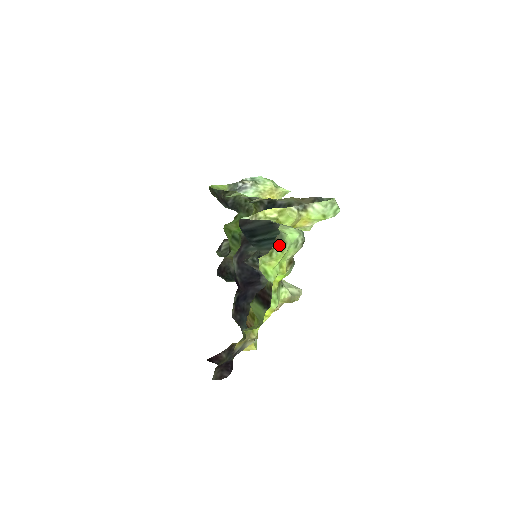
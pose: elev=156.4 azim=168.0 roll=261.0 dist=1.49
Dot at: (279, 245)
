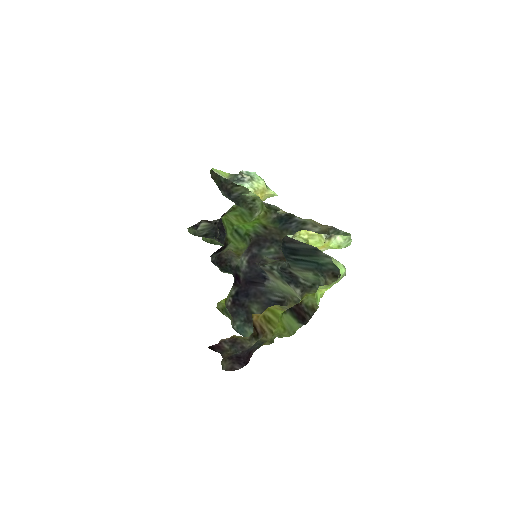
Dot at: (337, 279)
